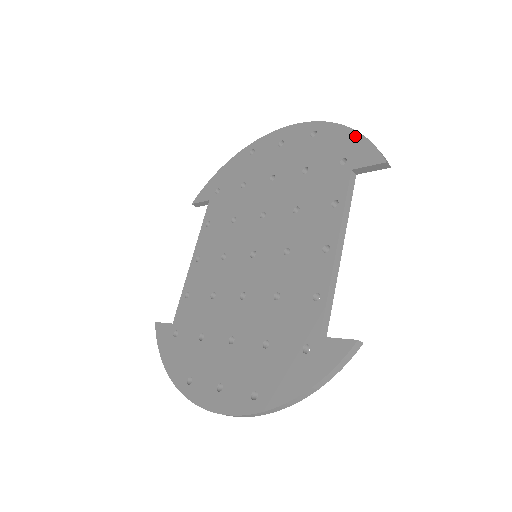
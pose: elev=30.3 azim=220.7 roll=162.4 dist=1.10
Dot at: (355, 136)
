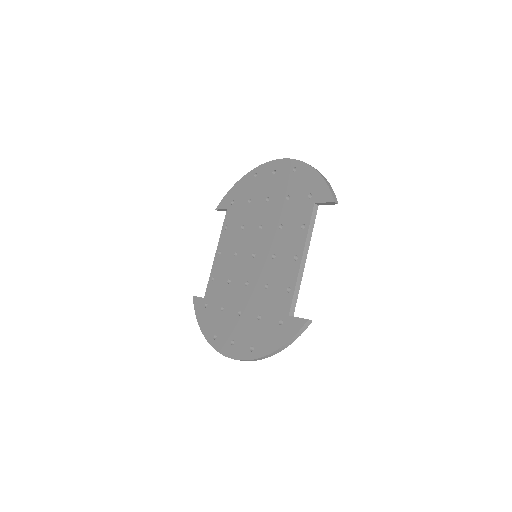
Dot at: (319, 178)
